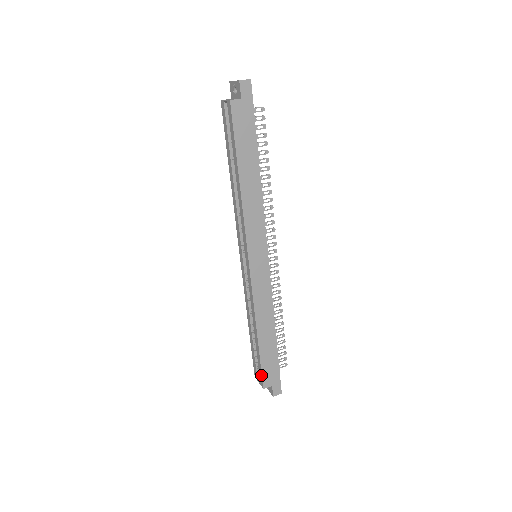
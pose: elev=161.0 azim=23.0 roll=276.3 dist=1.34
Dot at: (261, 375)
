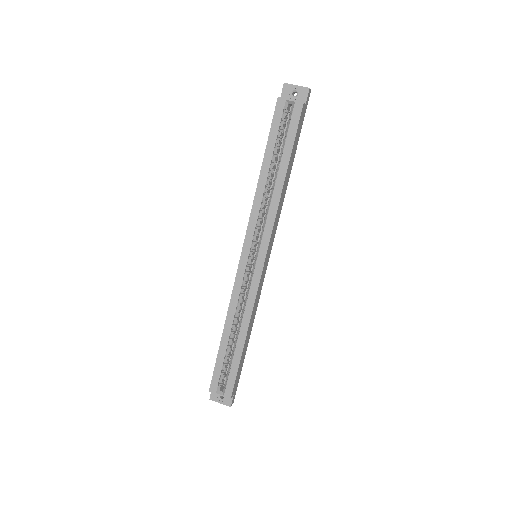
Dot at: (233, 384)
